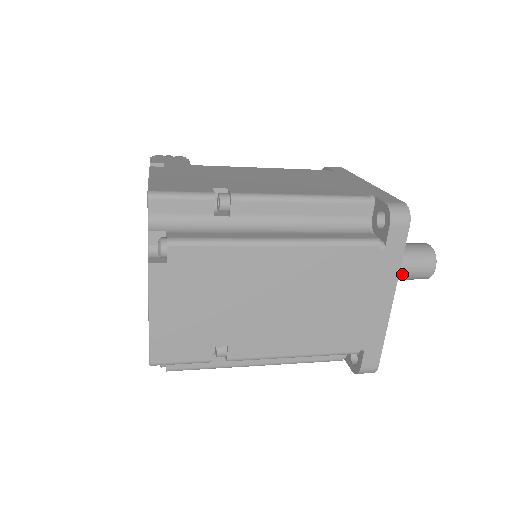
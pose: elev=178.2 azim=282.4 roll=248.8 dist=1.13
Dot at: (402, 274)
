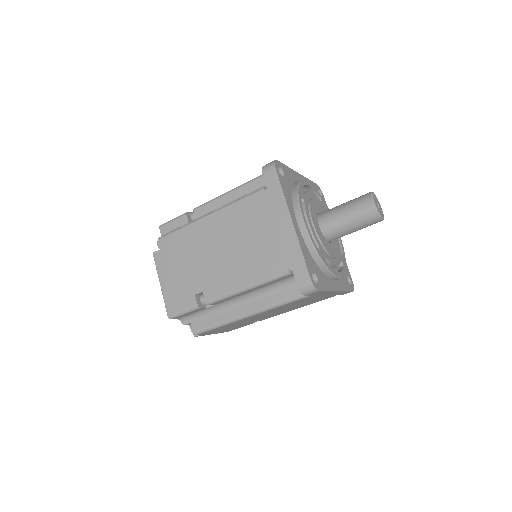
Dot at: (348, 220)
